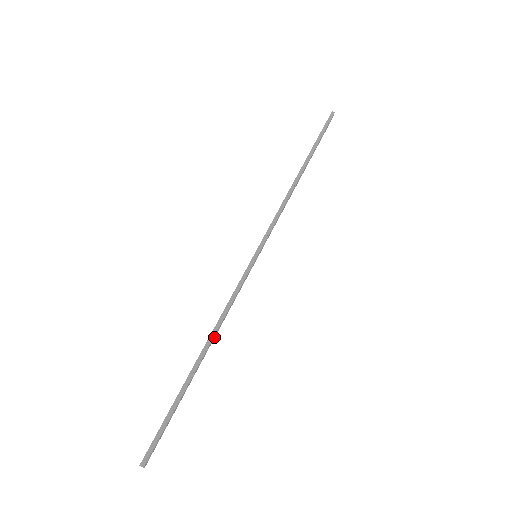
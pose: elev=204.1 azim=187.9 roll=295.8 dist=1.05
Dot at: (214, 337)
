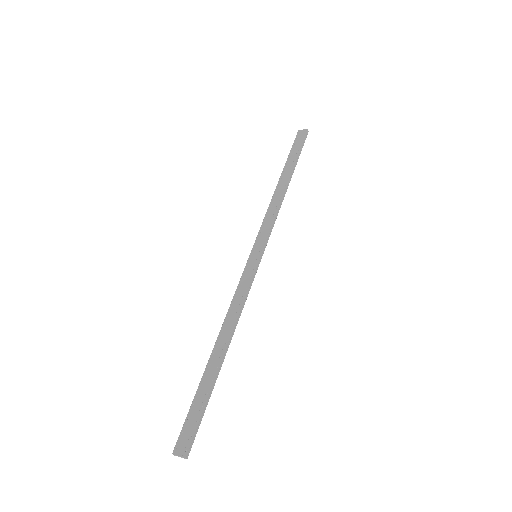
Dot at: (226, 330)
